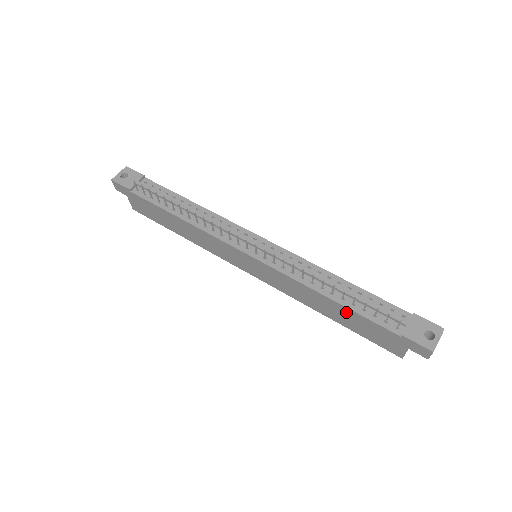
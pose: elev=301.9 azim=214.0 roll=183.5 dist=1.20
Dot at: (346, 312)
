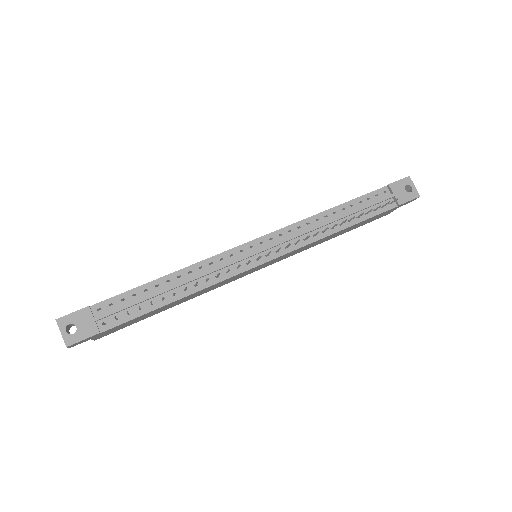
Dot at: (354, 226)
